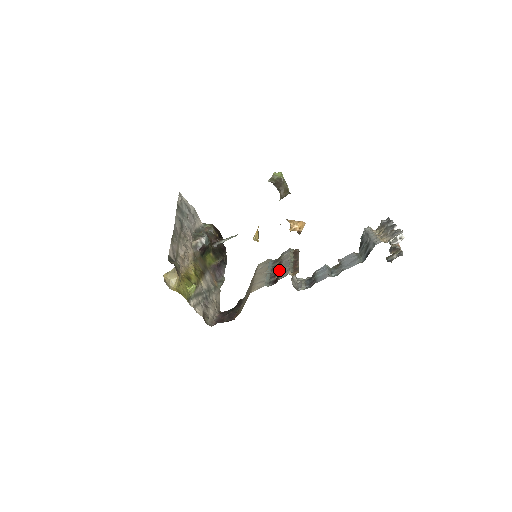
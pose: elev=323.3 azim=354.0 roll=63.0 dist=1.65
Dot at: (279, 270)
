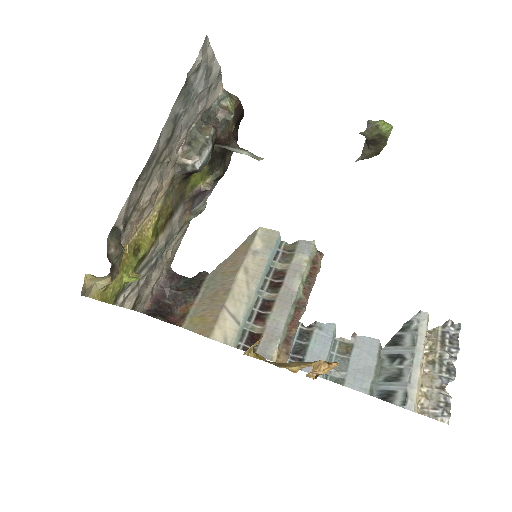
Dot at: (270, 311)
